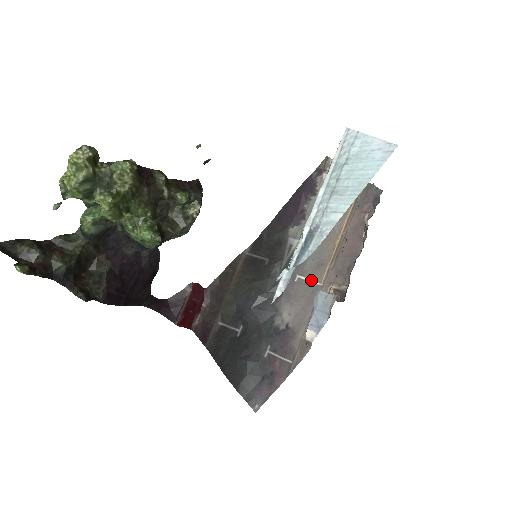
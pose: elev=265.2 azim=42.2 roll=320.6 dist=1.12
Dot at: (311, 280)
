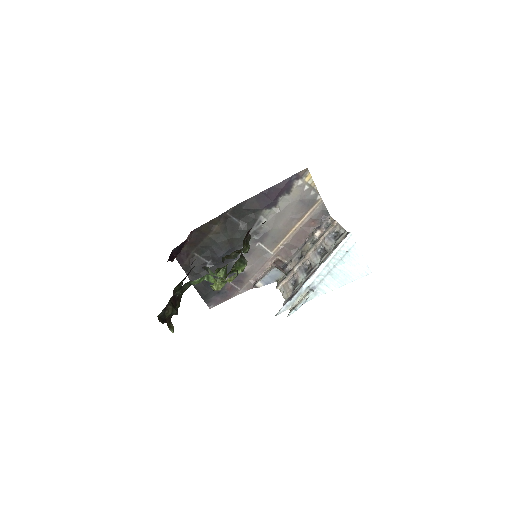
Dot at: (266, 248)
